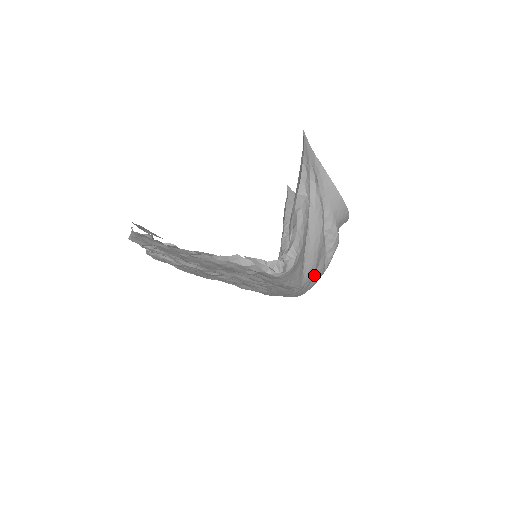
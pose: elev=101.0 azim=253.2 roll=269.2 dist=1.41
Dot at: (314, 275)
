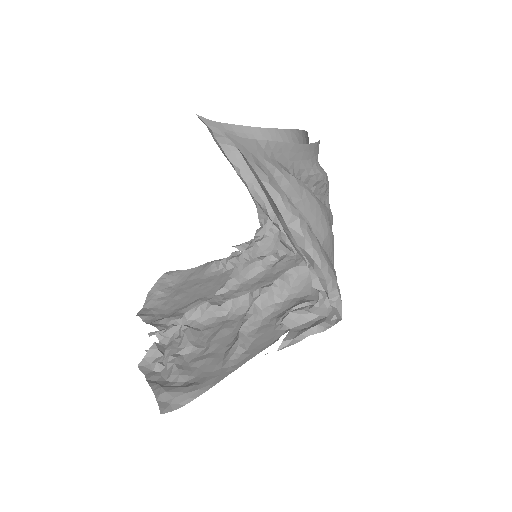
Dot at: occluded
